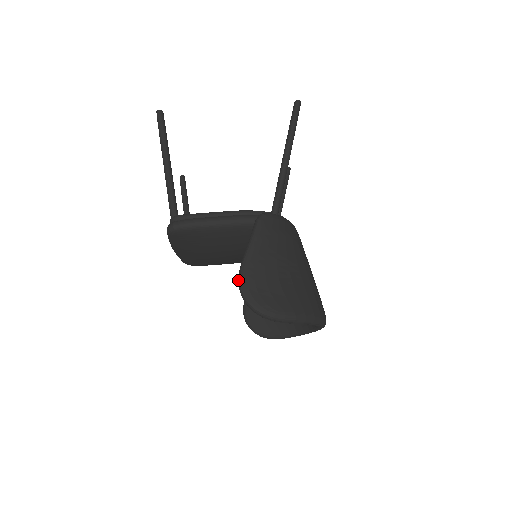
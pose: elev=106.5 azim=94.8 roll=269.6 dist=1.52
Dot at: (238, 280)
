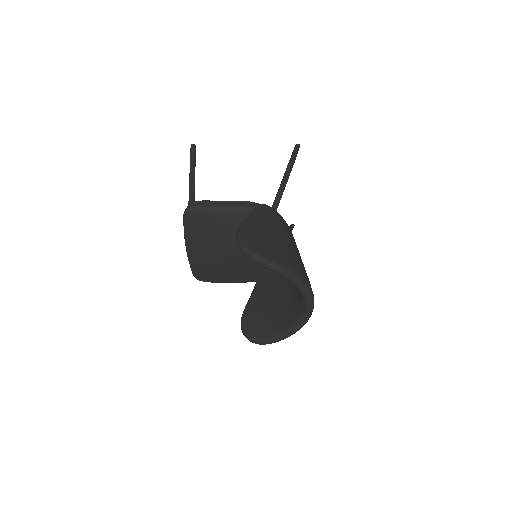
Dot at: (236, 234)
